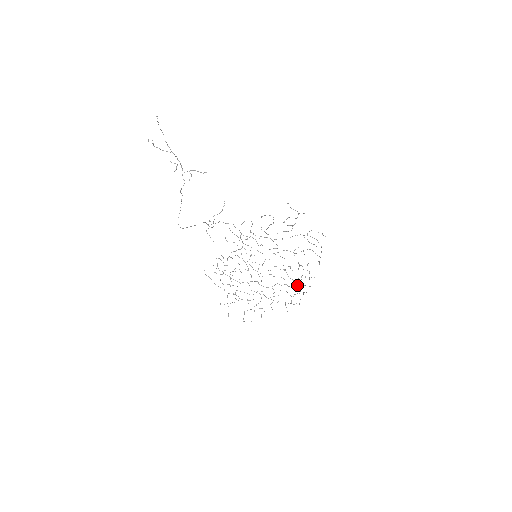
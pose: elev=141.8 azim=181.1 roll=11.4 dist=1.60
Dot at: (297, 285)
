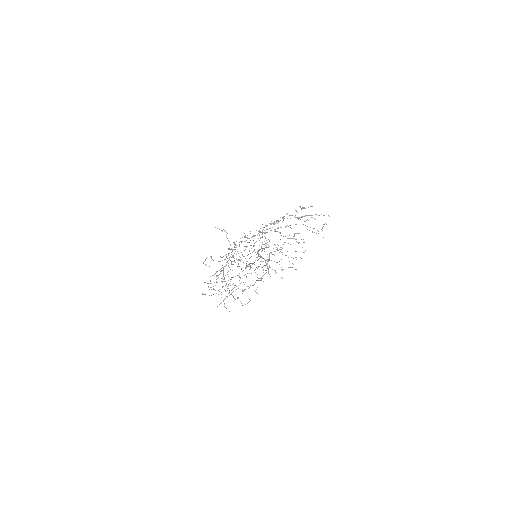
Dot at: (282, 252)
